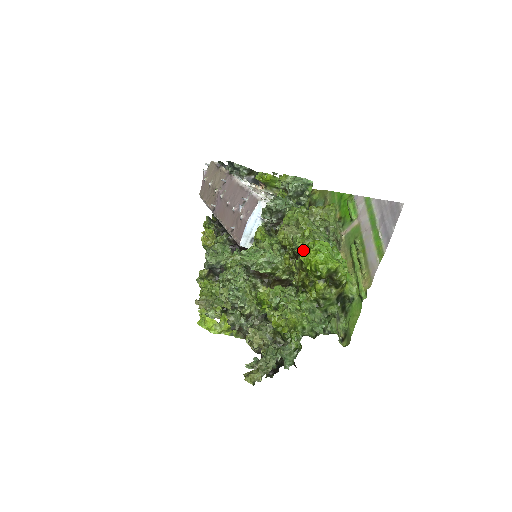
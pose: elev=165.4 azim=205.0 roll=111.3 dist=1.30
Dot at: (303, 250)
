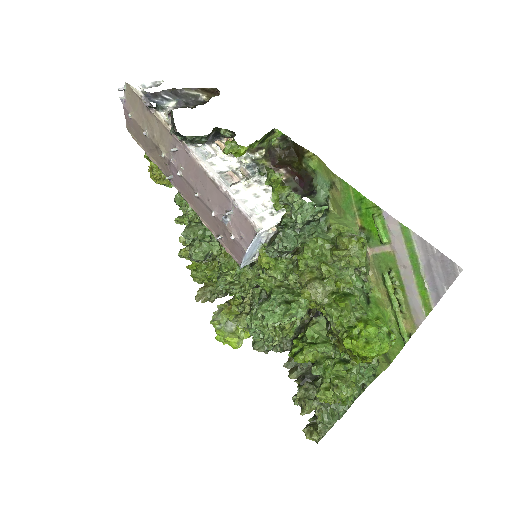
Dot at: (342, 327)
